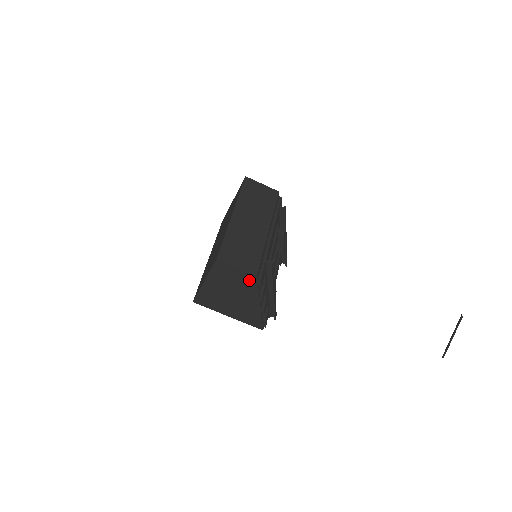
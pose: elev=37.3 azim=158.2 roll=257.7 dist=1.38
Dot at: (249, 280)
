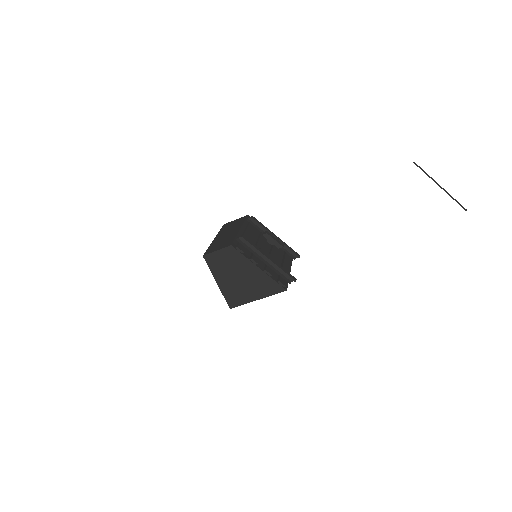
Dot at: (232, 254)
